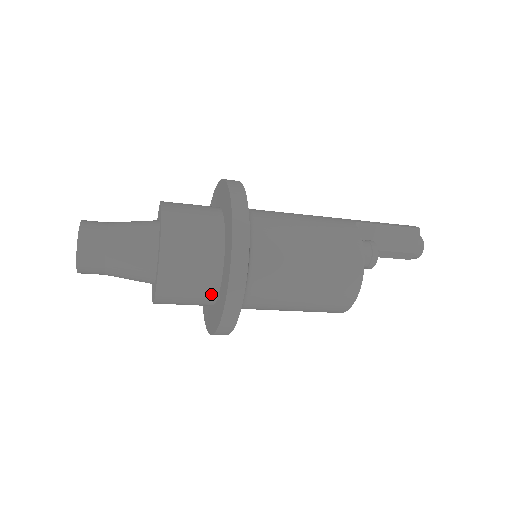
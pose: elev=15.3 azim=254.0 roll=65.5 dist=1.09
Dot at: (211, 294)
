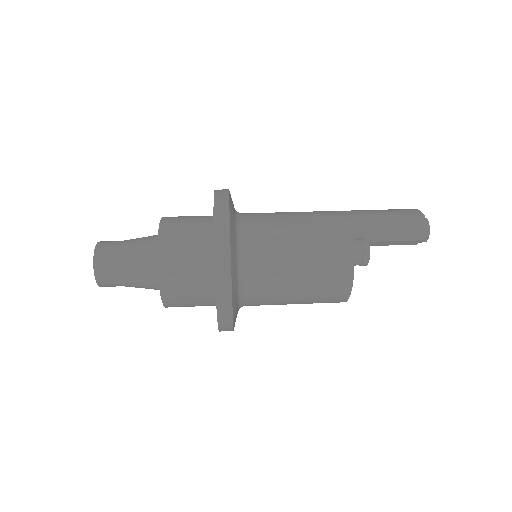
Dot at: (211, 301)
